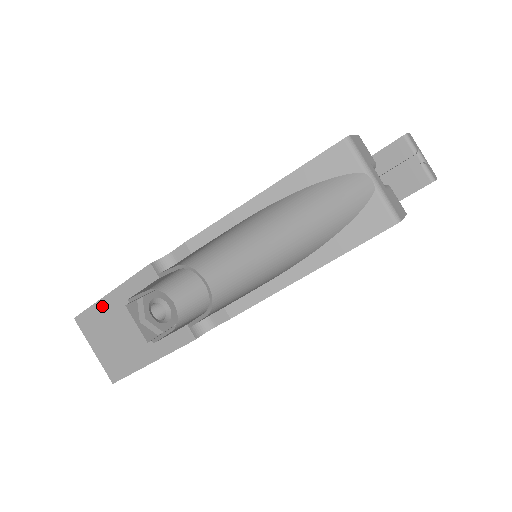
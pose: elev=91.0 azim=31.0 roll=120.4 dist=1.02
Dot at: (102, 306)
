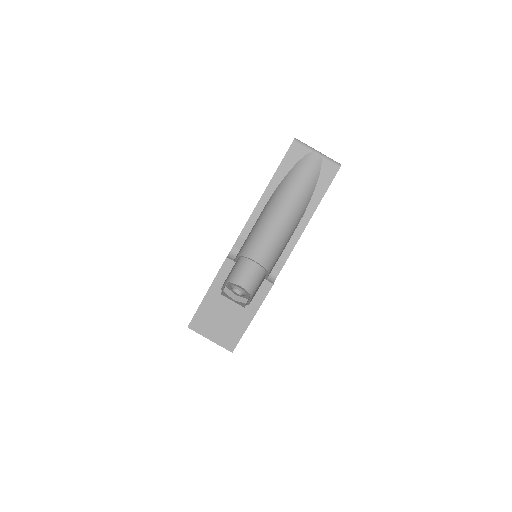
Dot at: (205, 305)
